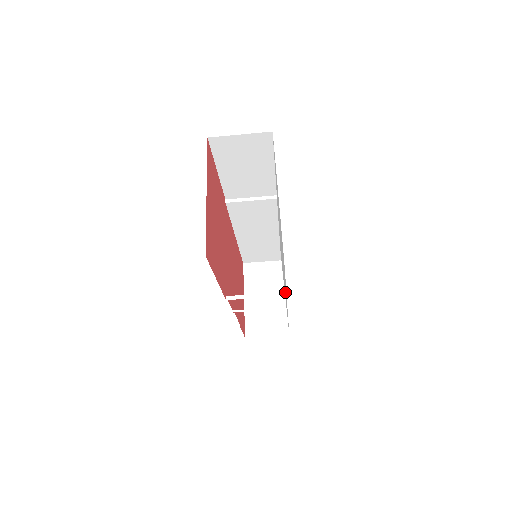
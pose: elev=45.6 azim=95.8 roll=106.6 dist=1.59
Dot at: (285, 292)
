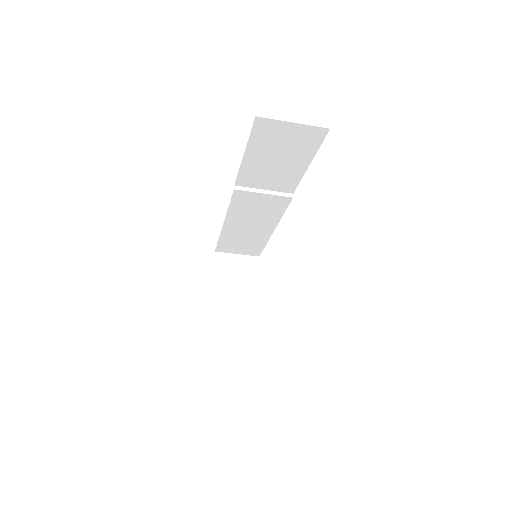
Dot at: occluded
